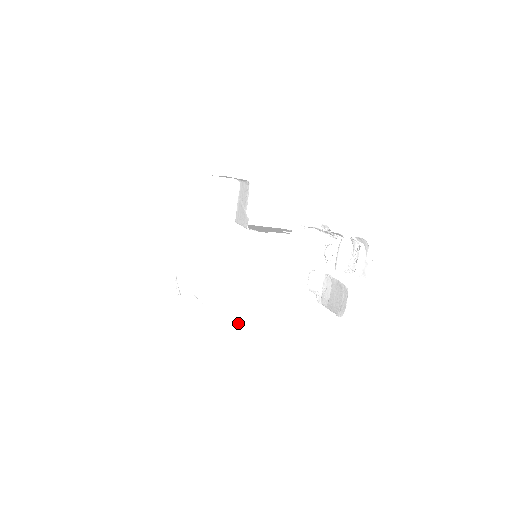
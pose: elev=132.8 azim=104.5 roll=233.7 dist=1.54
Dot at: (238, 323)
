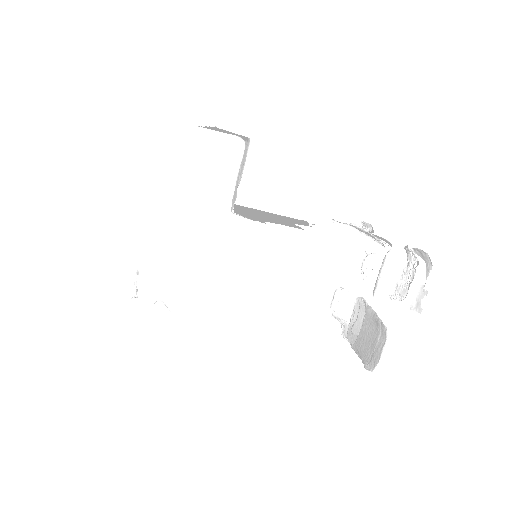
Dot at: (221, 348)
